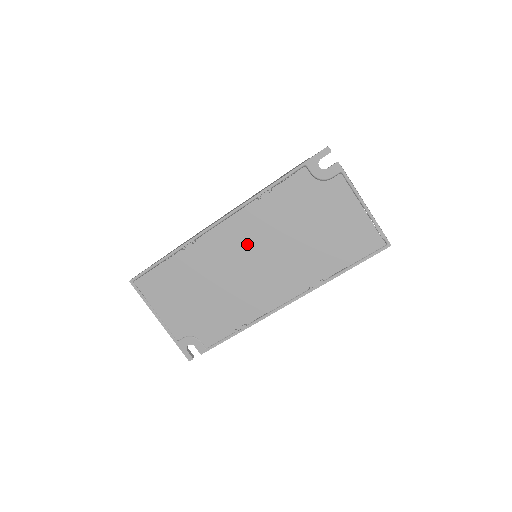
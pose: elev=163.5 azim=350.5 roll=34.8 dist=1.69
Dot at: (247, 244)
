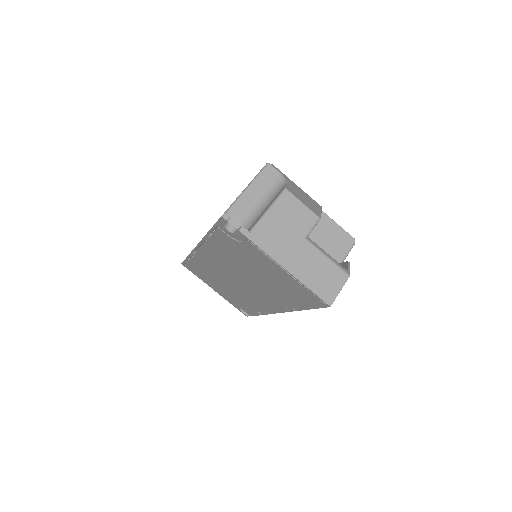
Dot at: (224, 267)
